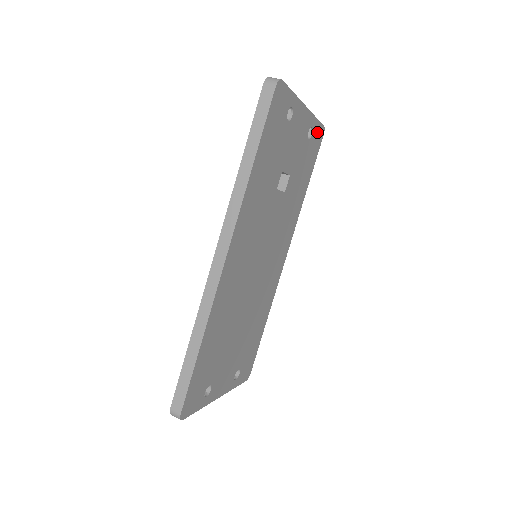
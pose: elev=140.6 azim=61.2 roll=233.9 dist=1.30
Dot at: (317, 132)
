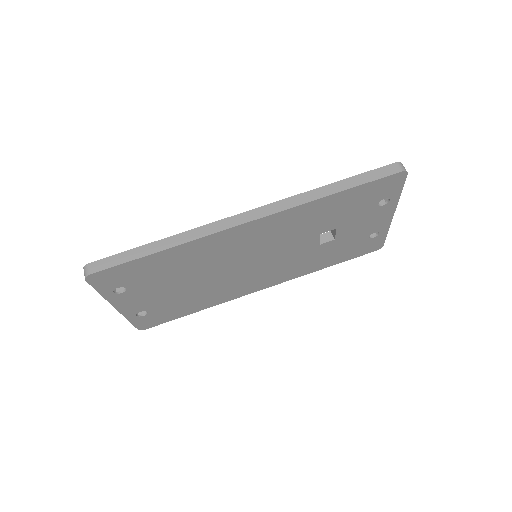
Dot at: (377, 242)
